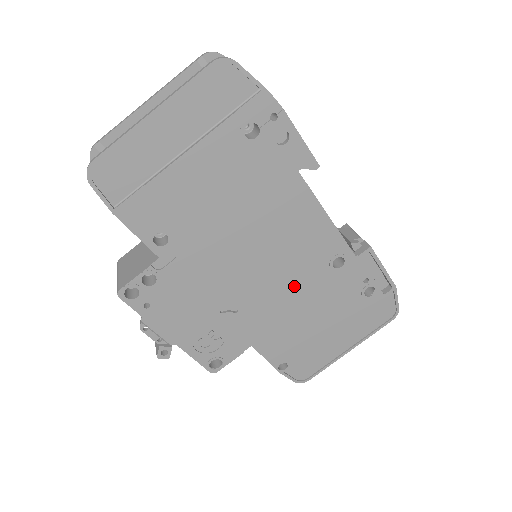
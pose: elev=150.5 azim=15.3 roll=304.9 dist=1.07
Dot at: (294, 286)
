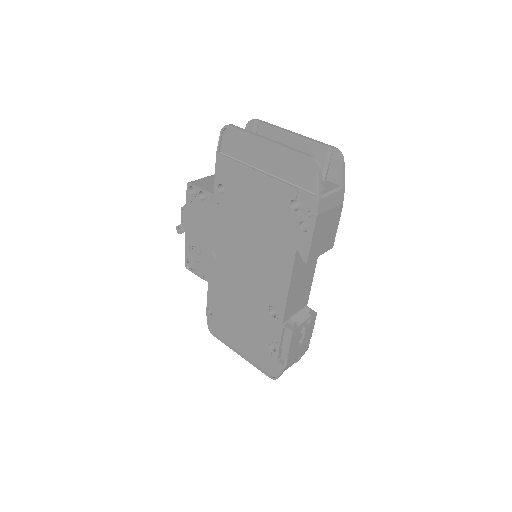
Dot at: (246, 290)
